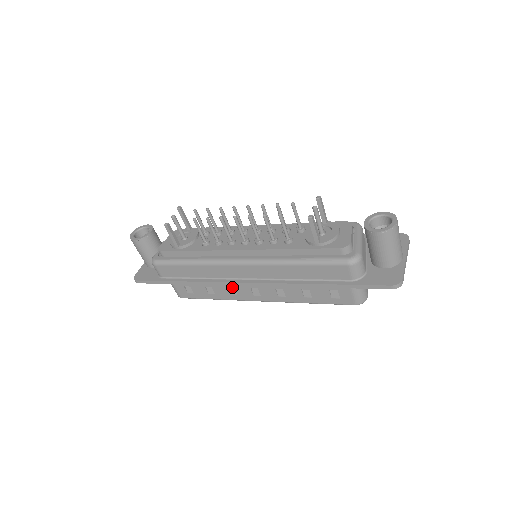
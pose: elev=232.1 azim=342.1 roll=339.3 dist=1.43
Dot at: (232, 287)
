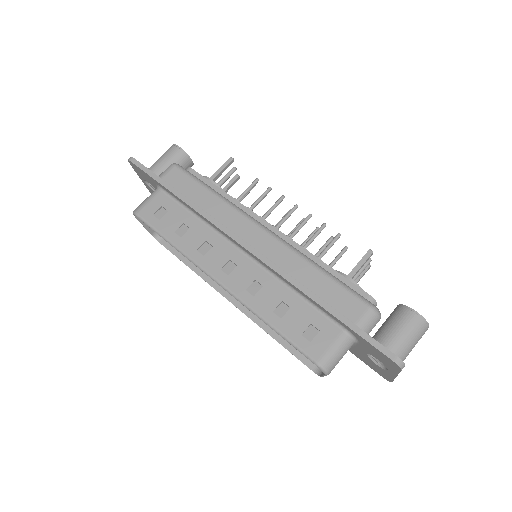
Dot at: (212, 244)
